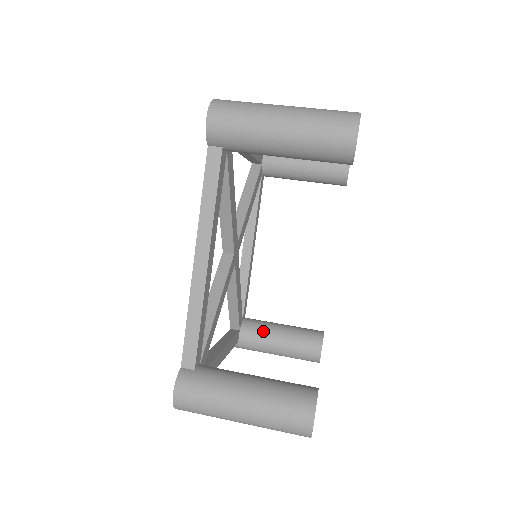
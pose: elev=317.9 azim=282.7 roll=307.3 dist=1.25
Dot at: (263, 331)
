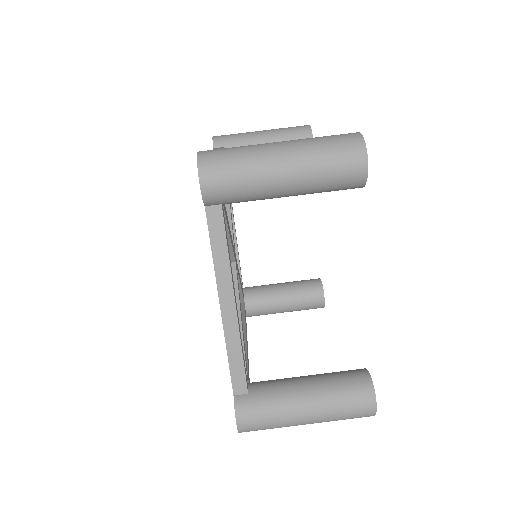
Dot at: occluded
